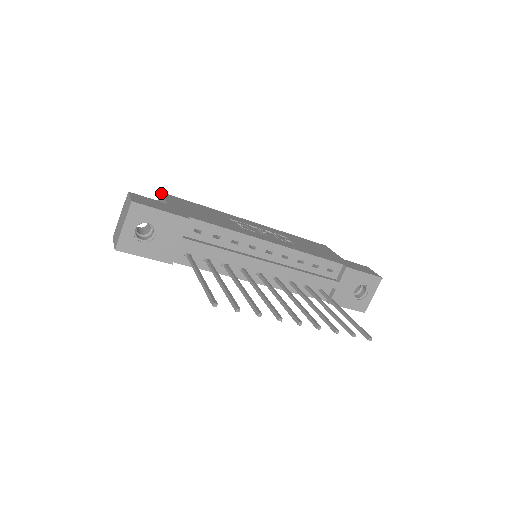
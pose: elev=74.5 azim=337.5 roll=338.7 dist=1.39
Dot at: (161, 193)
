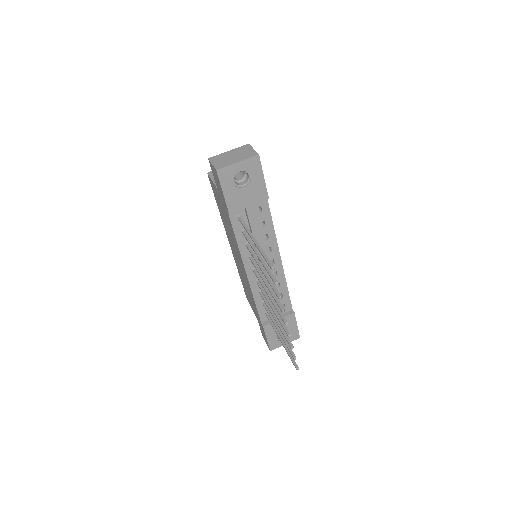
Dot at: occluded
